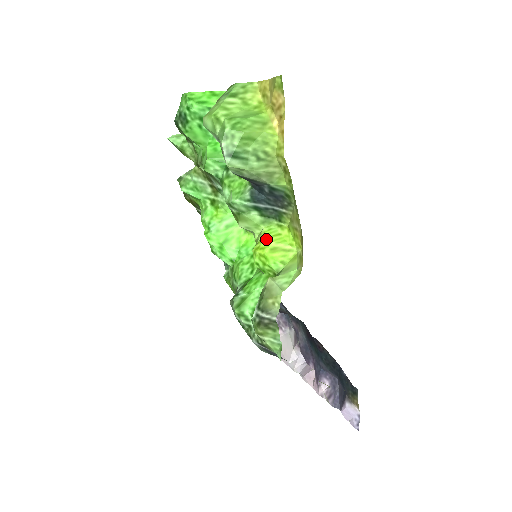
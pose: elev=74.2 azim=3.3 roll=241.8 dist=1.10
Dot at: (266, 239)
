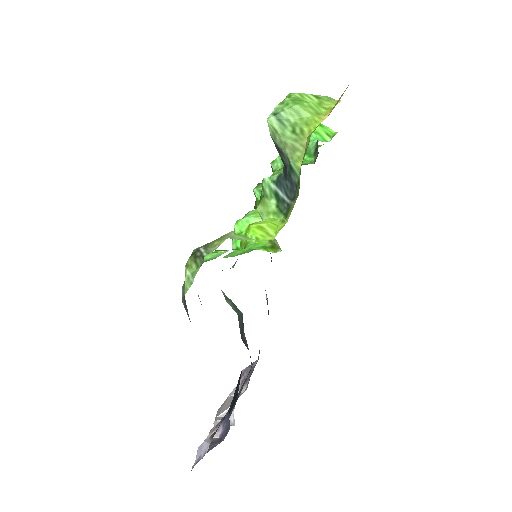
Dot at: (264, 221)
